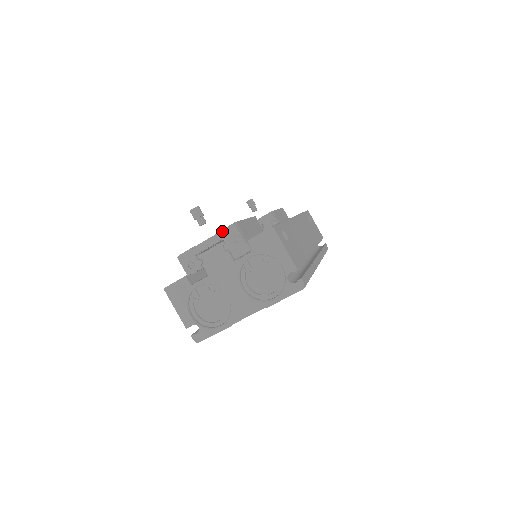
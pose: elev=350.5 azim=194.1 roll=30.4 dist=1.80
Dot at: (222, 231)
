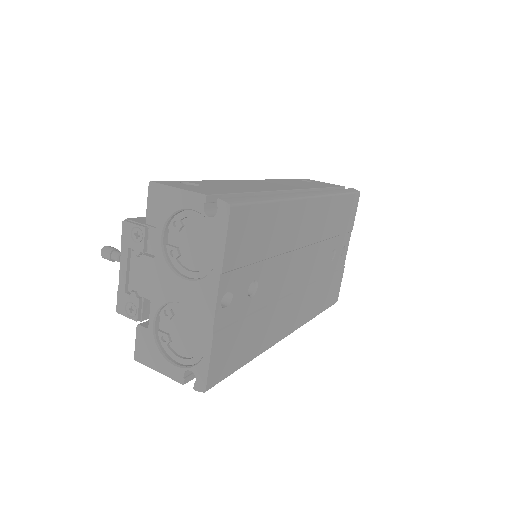
Dot at: (121, 241)
